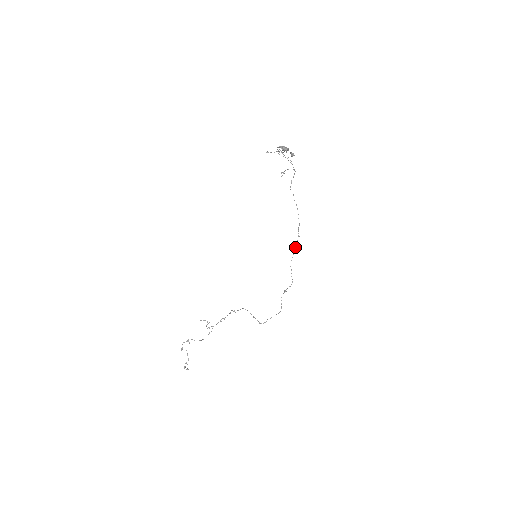
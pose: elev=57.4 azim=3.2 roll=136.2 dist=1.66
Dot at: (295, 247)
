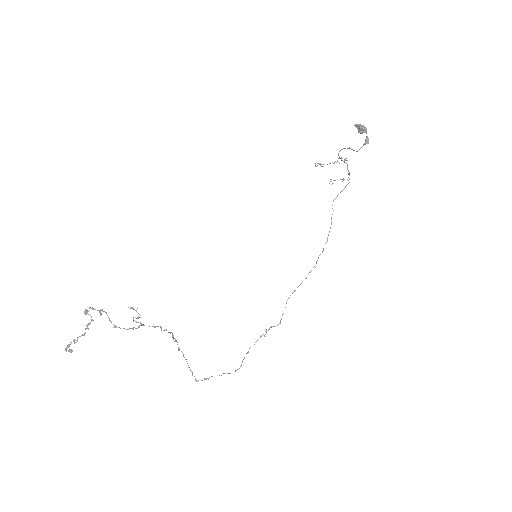
Dot at: (305, 278)
